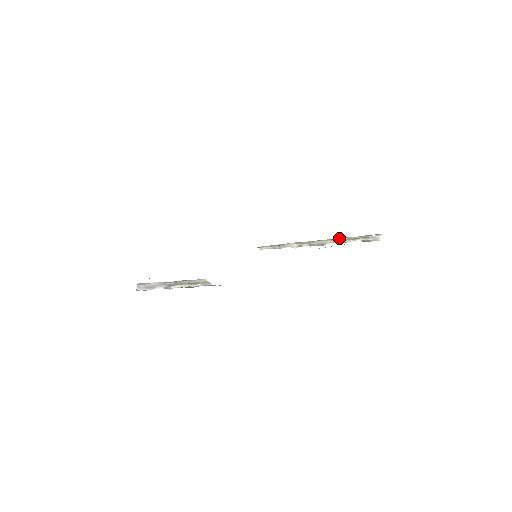
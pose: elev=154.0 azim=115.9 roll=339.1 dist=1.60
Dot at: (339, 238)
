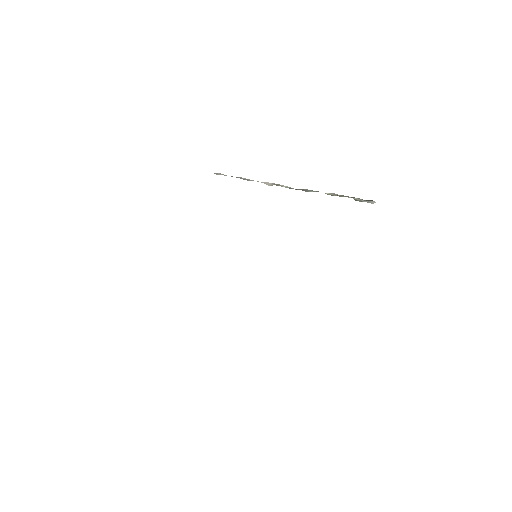
Dot at: (333, 193)
